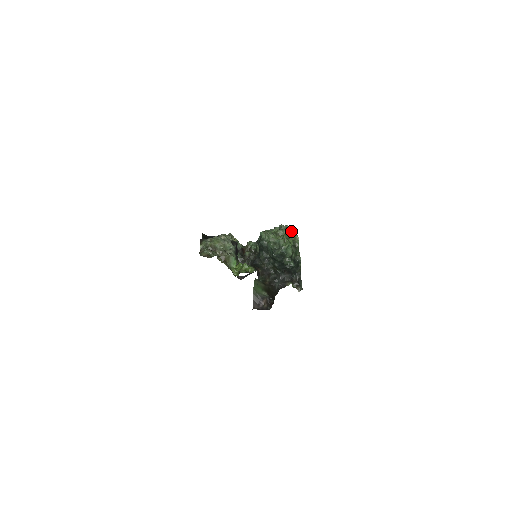
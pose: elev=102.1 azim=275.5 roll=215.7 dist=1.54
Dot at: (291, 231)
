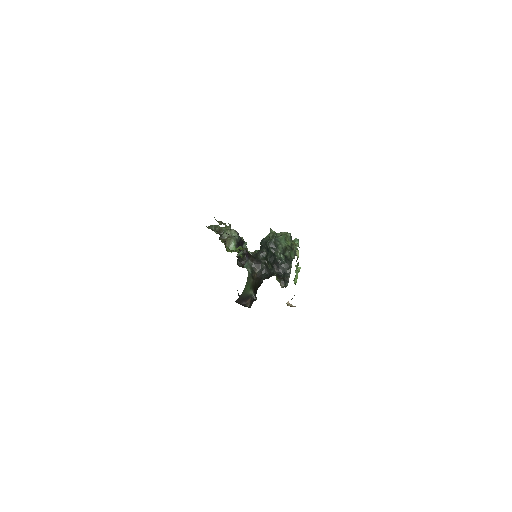
Dot at: occluded
